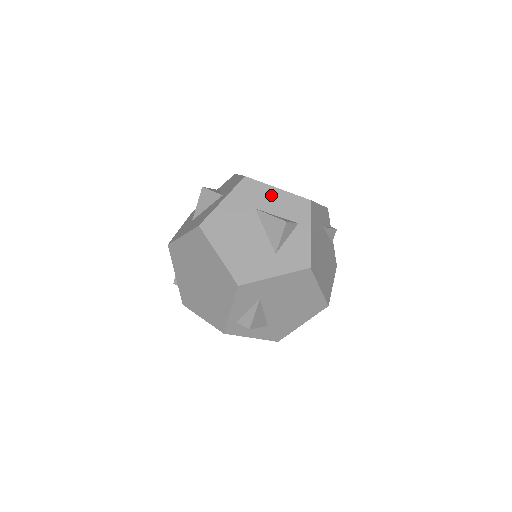
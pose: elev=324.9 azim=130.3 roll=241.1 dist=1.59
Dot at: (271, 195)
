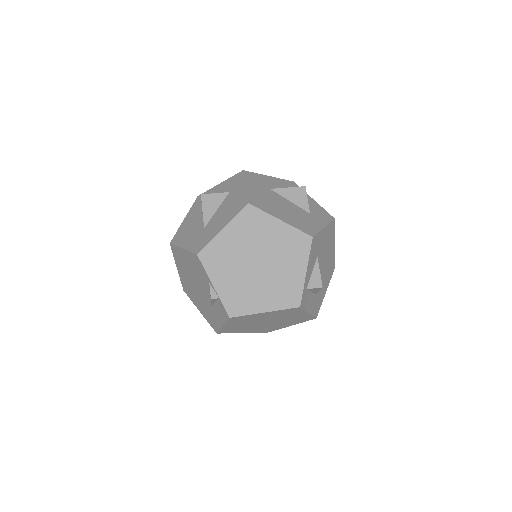
Dot at: (270, 180)
